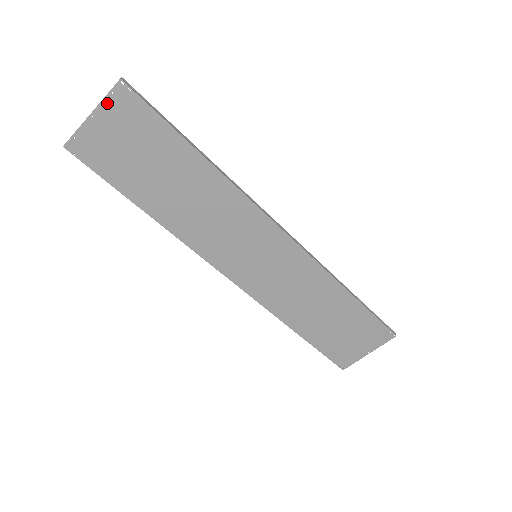
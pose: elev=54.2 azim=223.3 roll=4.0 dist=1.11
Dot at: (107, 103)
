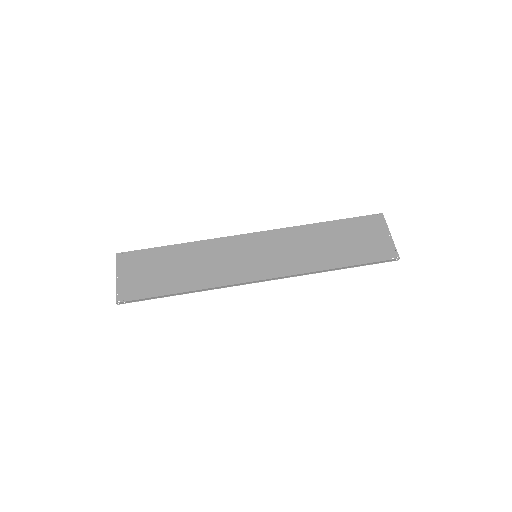
Dot at: (119, 267)
